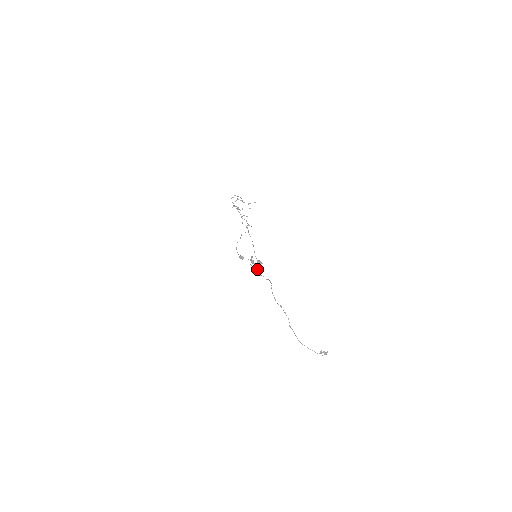
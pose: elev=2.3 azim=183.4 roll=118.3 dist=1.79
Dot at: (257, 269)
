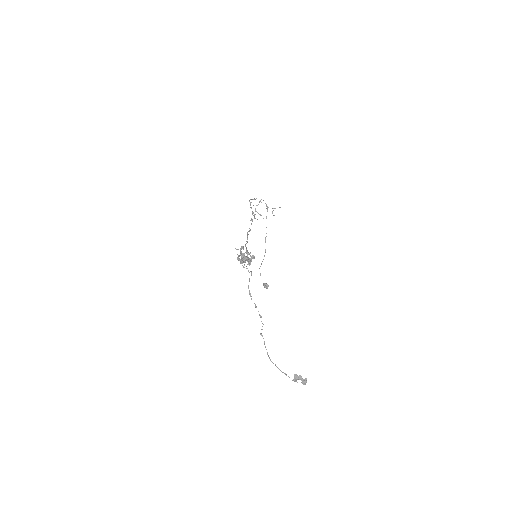
Dot at: (242, 260)
